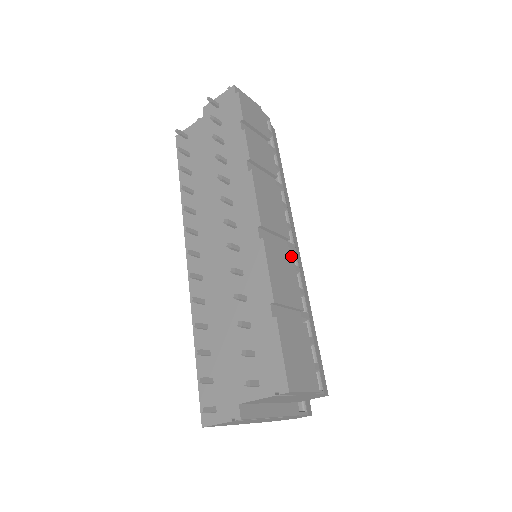
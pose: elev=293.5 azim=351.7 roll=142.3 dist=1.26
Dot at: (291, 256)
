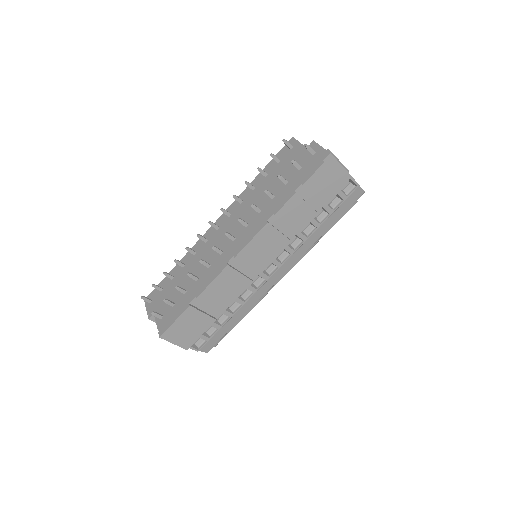
Dot at: (248, 284)
